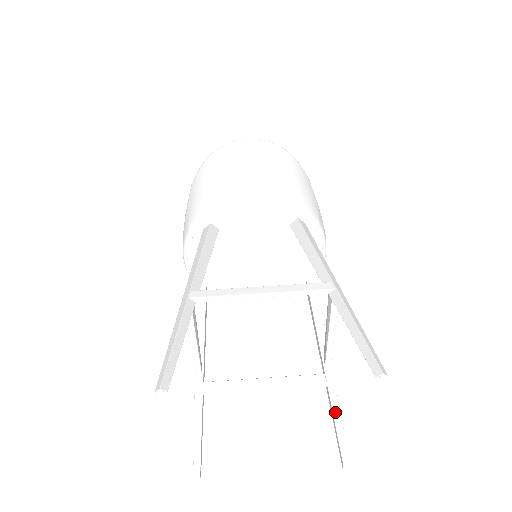
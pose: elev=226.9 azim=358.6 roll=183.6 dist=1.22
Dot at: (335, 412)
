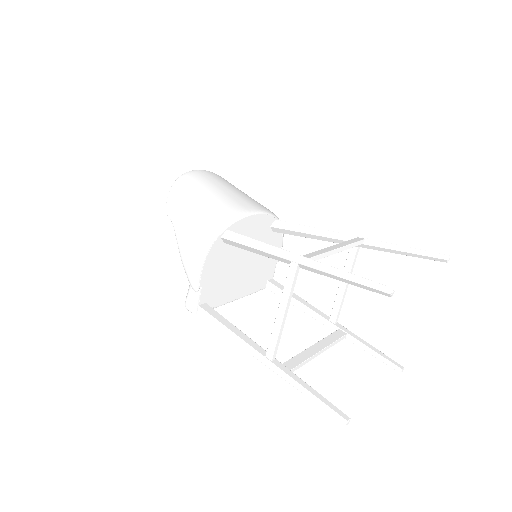
Dot at: (368, 345)
